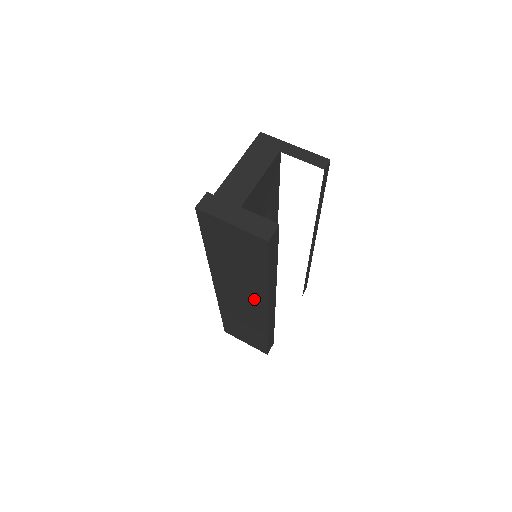
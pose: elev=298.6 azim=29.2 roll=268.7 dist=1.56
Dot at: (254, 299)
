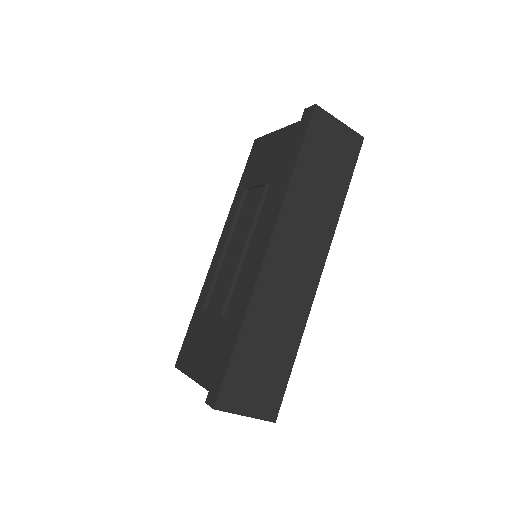
Dot at: (316, 247)
